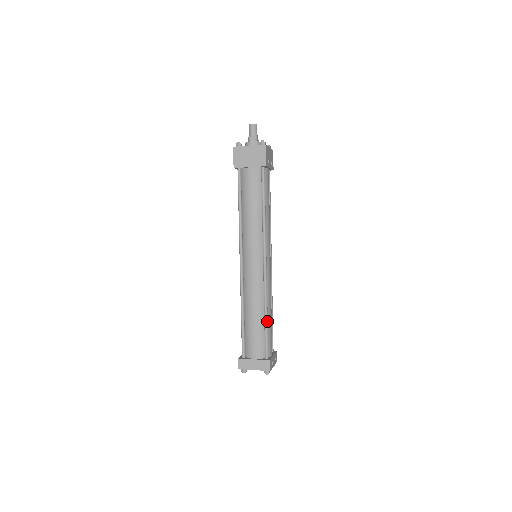
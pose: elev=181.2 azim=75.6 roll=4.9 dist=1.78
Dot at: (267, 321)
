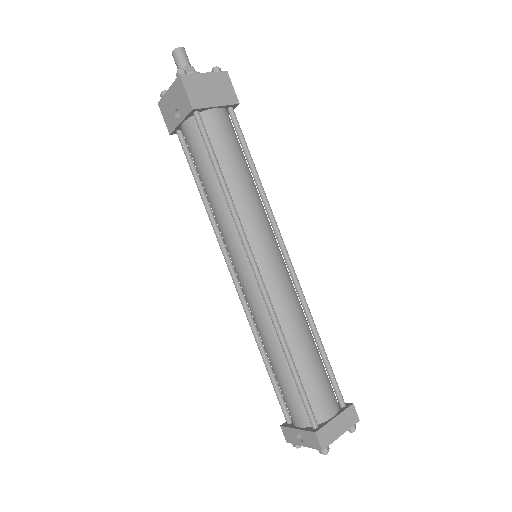
Dot at: (322, 346)
